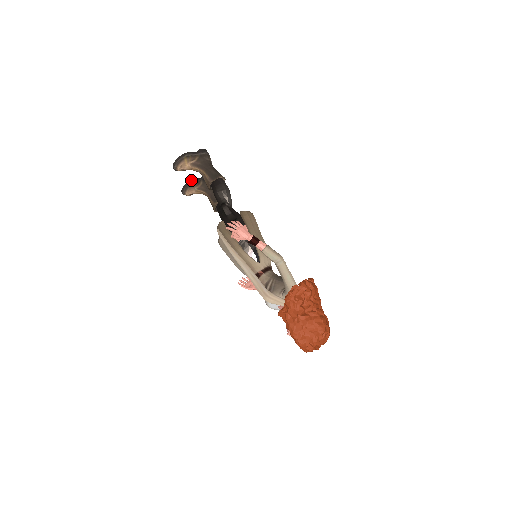
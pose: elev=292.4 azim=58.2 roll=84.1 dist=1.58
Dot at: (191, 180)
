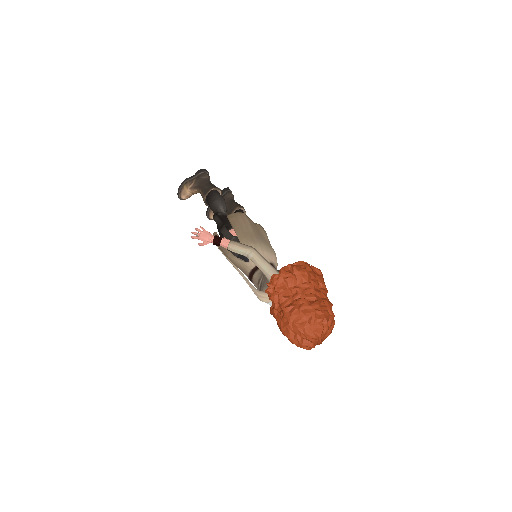
Dot at: occluded
